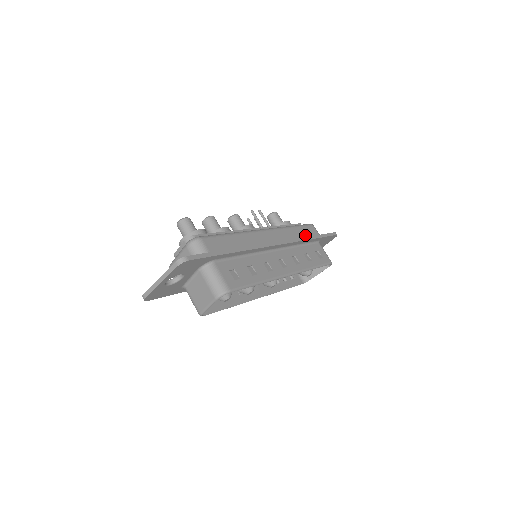
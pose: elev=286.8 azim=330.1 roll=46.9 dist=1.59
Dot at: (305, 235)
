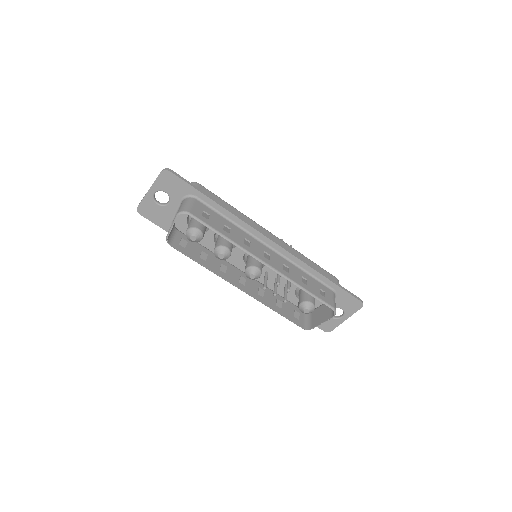
Dot at: occluded
